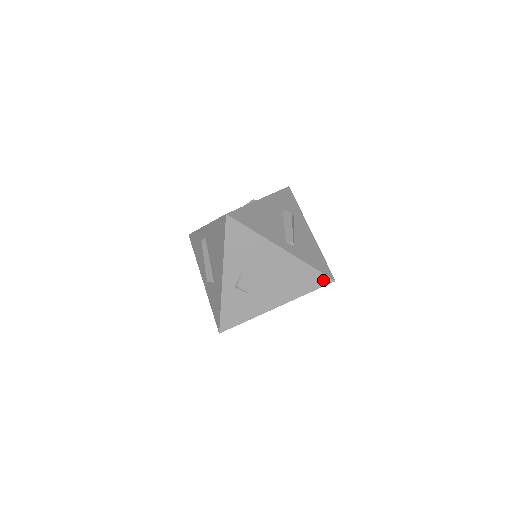
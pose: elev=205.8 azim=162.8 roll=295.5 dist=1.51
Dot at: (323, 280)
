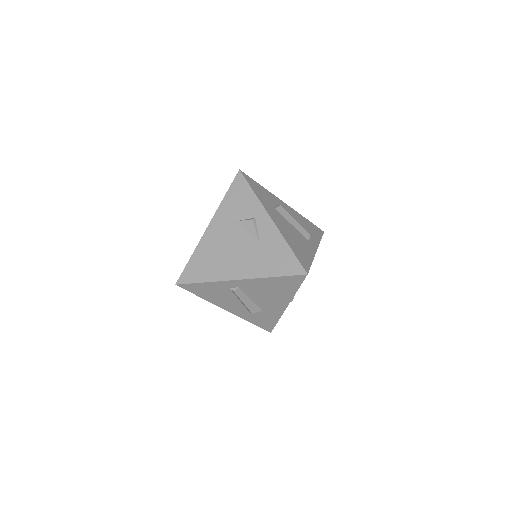
Dot at: occluded
